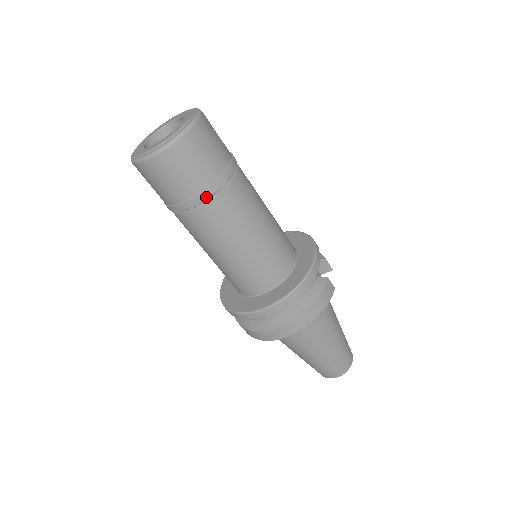
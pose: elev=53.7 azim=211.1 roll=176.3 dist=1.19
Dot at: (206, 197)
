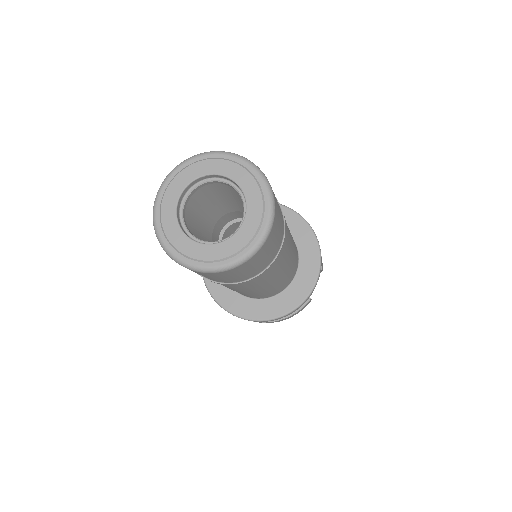
Dot at: occluded
